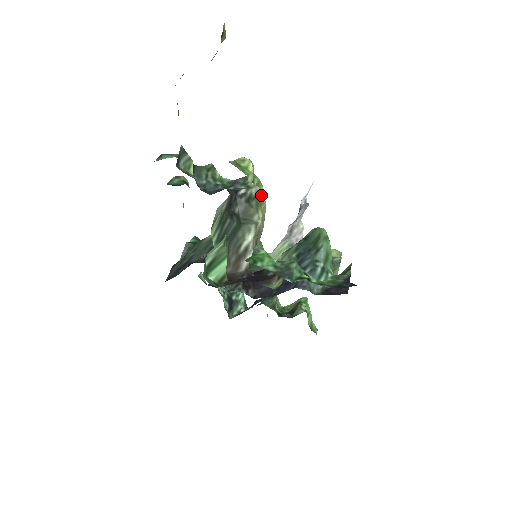
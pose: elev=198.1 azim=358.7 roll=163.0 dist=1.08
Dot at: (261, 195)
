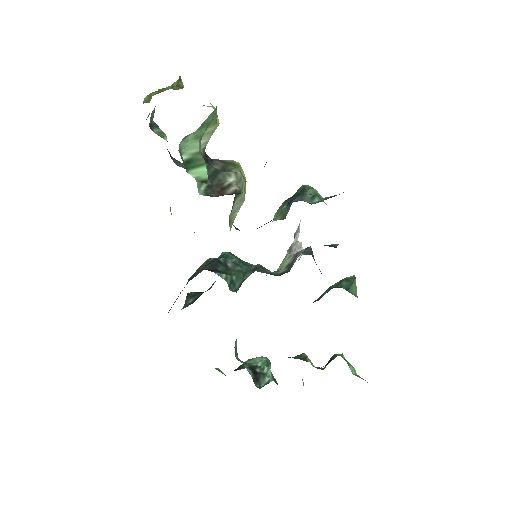
Dot at: (237, 163)
